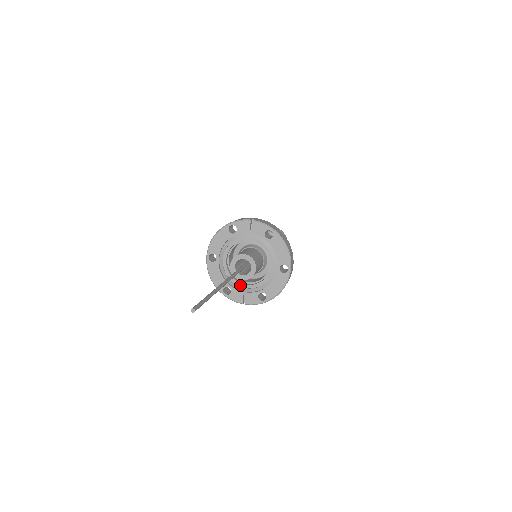
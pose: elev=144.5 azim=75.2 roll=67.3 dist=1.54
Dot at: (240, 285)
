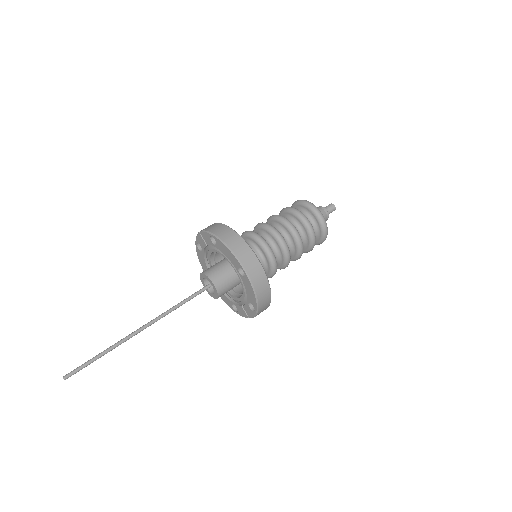
Dot at: (237, 299)
